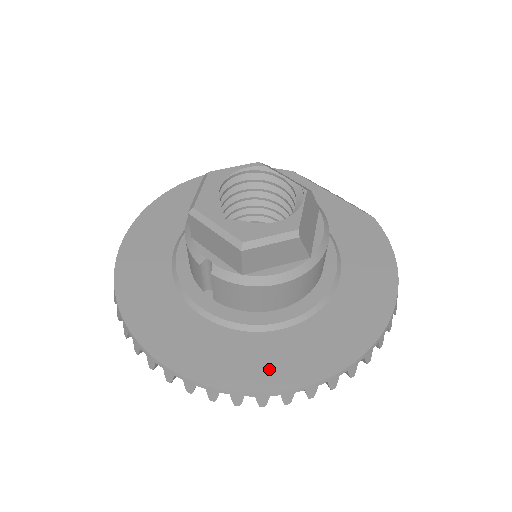
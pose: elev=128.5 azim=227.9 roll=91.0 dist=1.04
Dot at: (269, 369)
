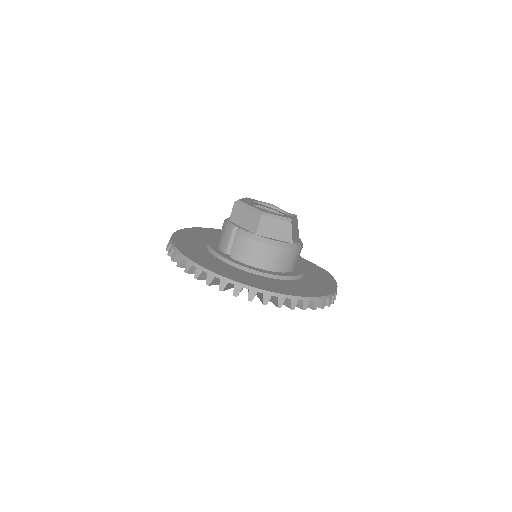
Dot at: (259, 283)
